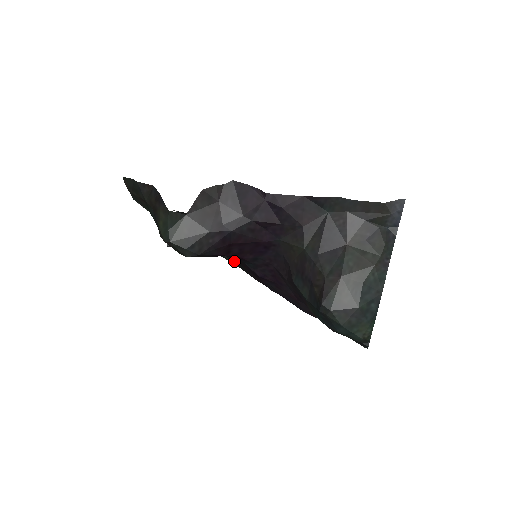
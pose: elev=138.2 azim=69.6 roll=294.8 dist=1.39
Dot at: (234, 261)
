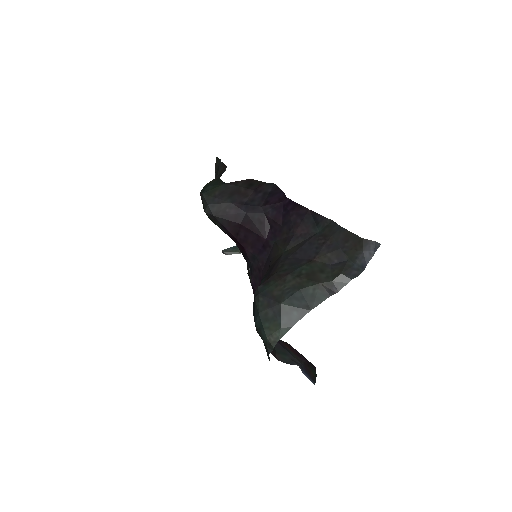
Dot at: occluded
